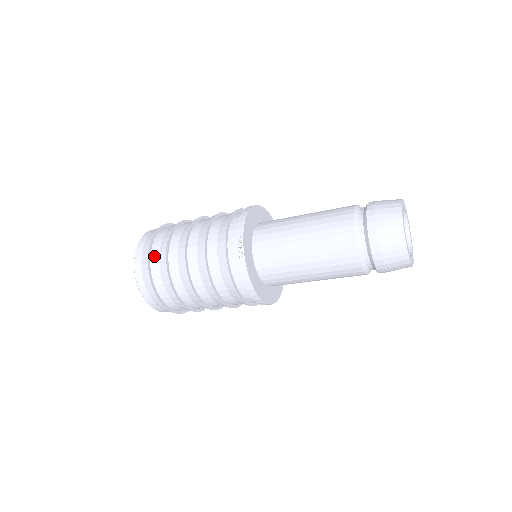
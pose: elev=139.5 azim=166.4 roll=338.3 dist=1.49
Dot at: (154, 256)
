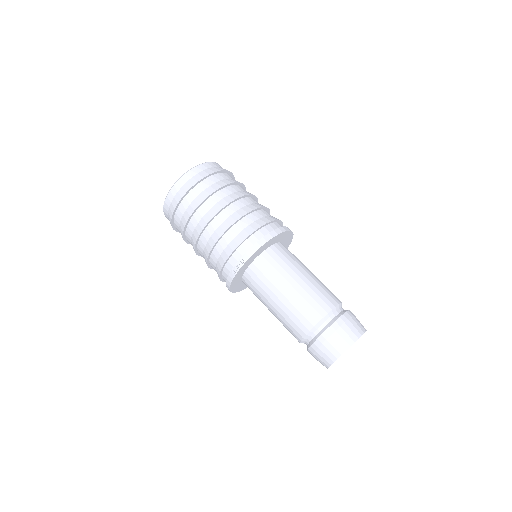
Dot at: (185, 202)
